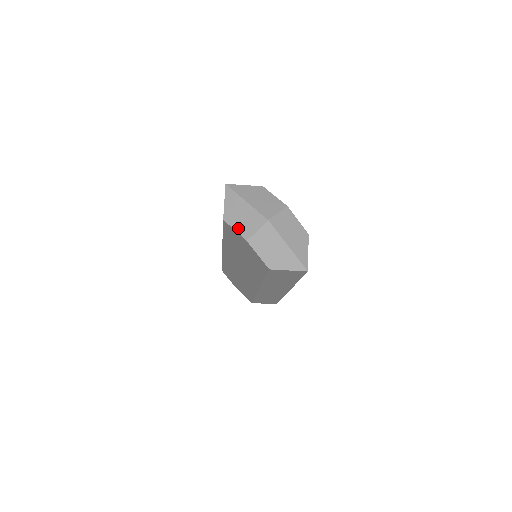
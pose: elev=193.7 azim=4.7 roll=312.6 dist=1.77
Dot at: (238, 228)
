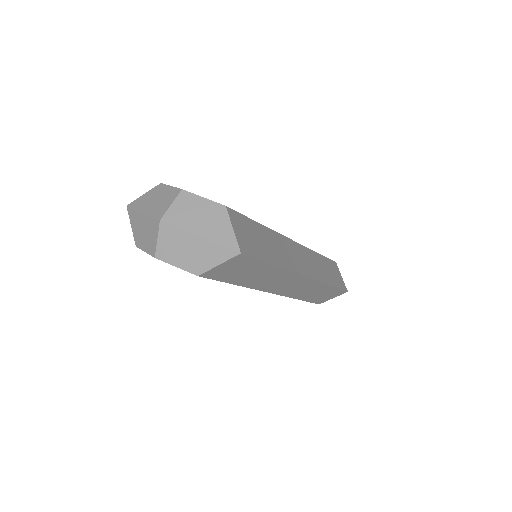
Dot at: (146, 248)
